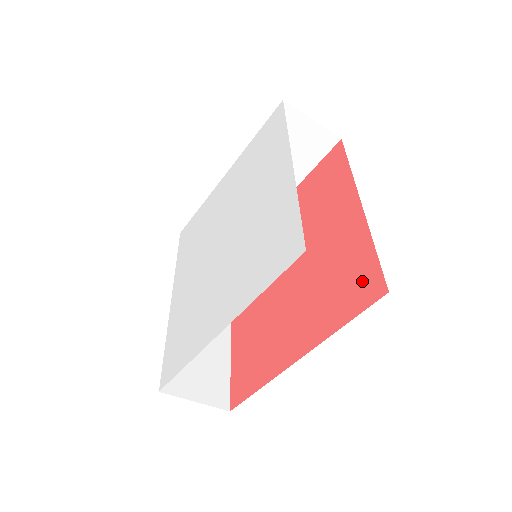
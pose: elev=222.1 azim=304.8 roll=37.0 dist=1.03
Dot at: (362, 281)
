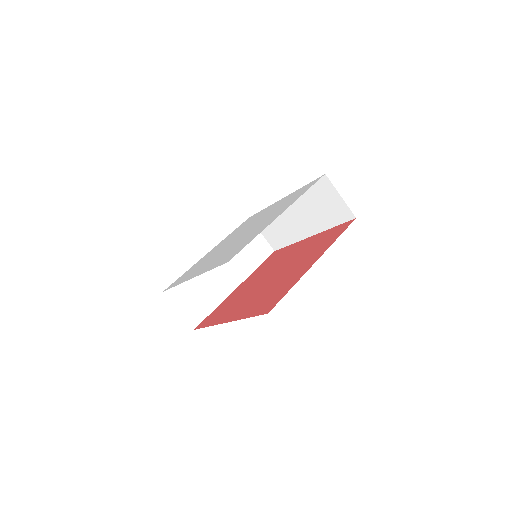
Dot at: (272, 302)
